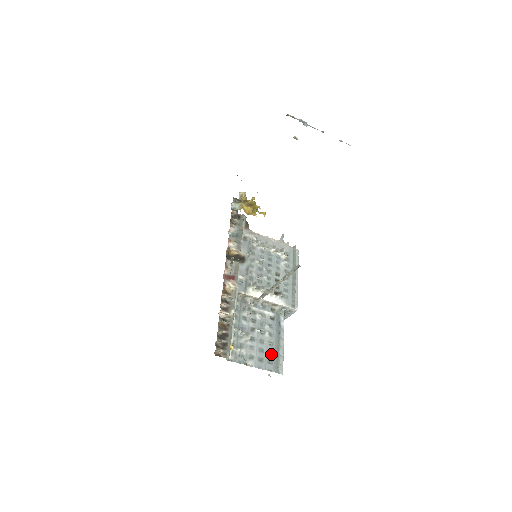
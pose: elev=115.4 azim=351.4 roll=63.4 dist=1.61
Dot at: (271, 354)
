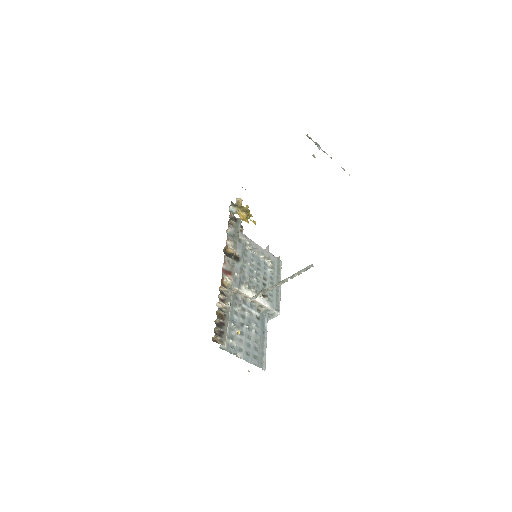
Dot at: (256, 350)
